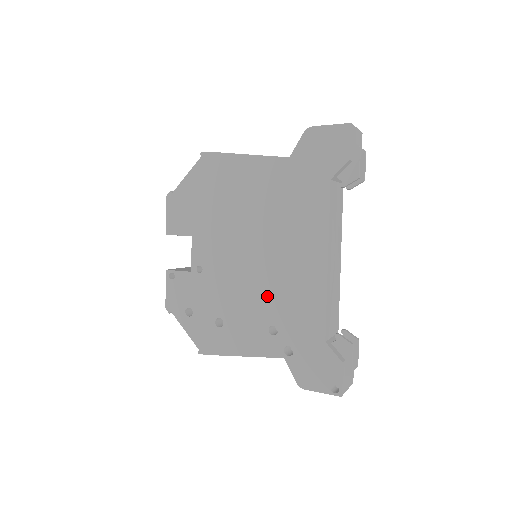
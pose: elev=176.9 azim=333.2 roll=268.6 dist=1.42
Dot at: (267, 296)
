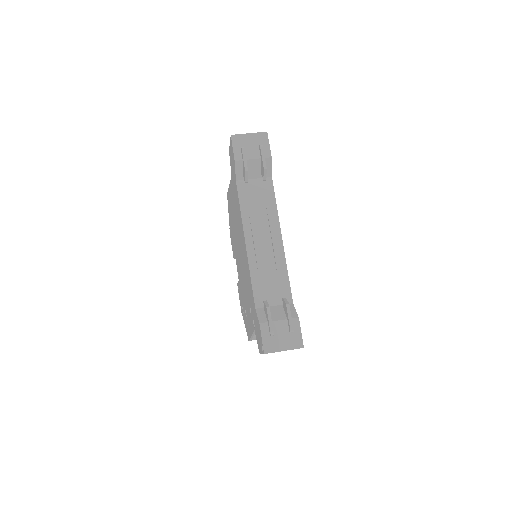
Dot at: occluded
